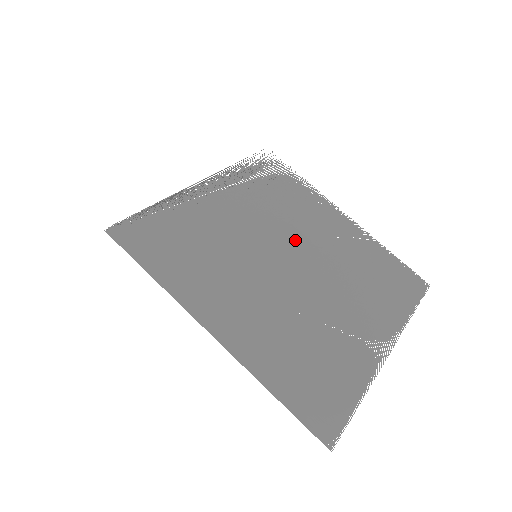
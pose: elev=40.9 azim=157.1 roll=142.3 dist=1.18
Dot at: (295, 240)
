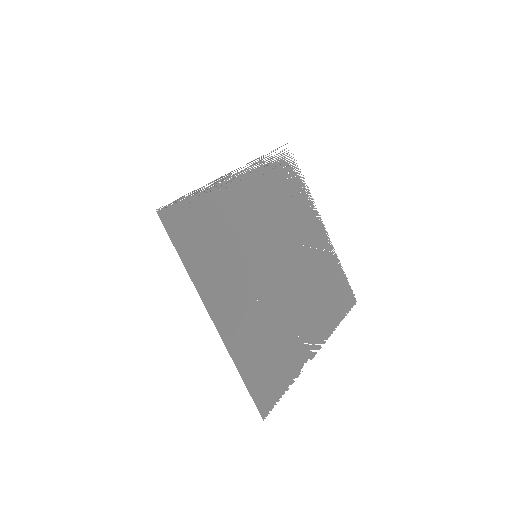
Dot at: (285, 246)
